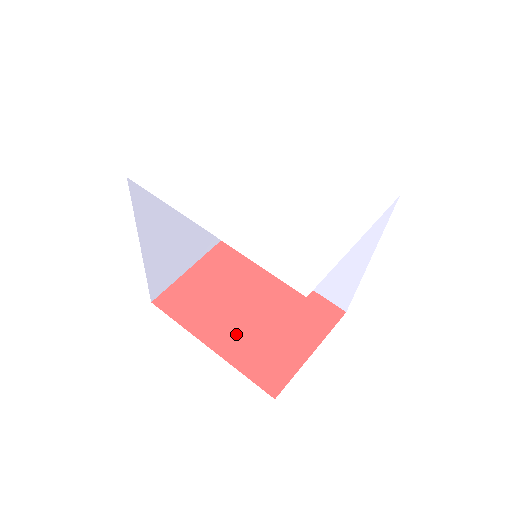
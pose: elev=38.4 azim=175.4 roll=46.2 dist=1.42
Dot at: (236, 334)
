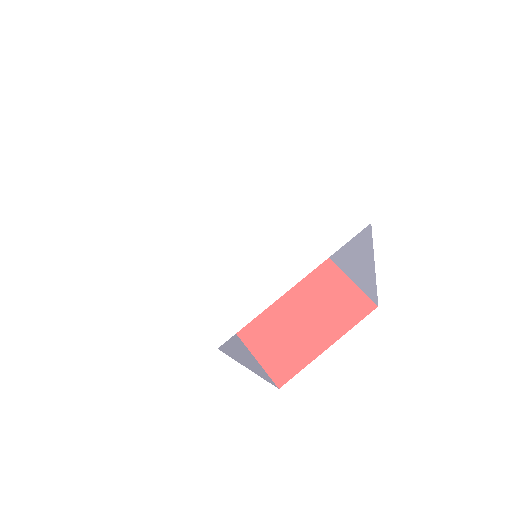
Dot at: (258, 317)
